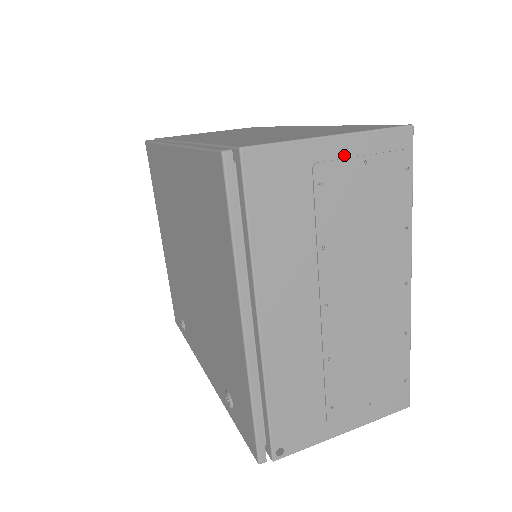
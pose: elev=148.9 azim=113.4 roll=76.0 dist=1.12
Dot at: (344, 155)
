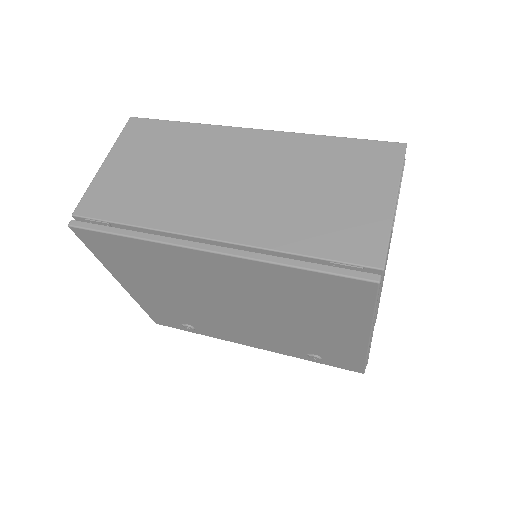
Dot at: (396, 204)
